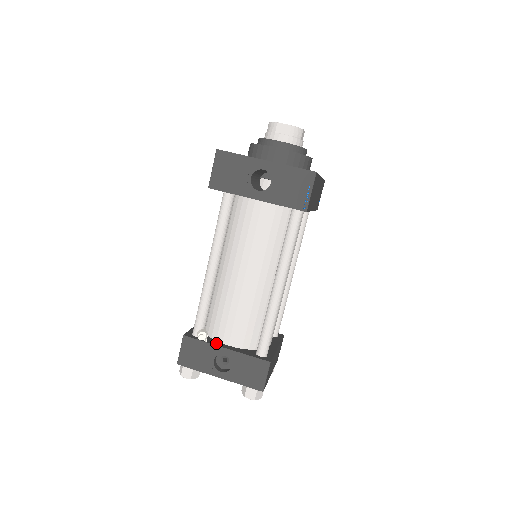
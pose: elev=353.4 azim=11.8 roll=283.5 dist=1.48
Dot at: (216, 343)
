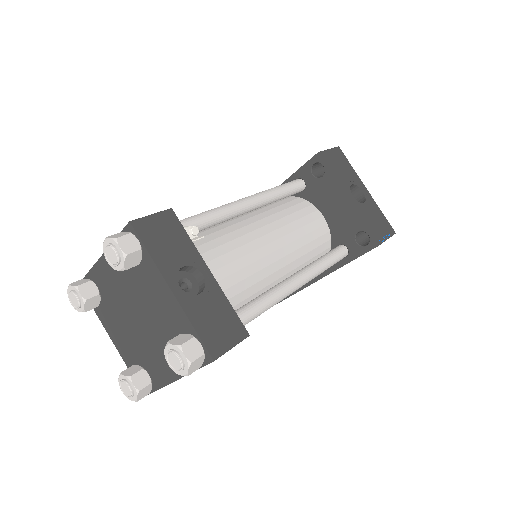
Dot at: (197, 257)
